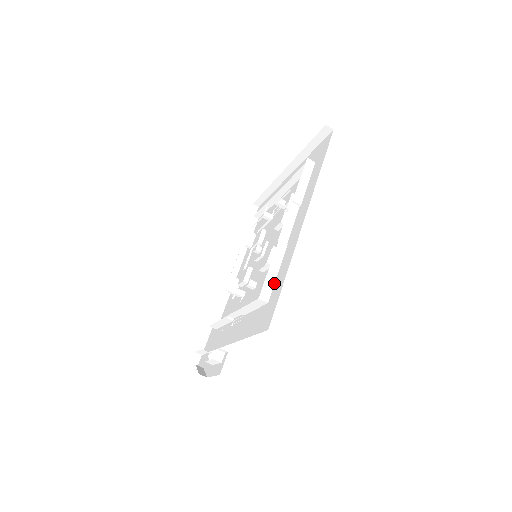
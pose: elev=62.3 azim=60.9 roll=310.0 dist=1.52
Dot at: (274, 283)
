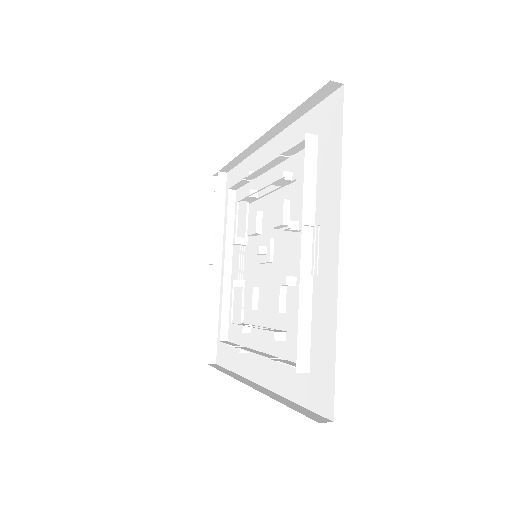
Dot at: (233, 347)
